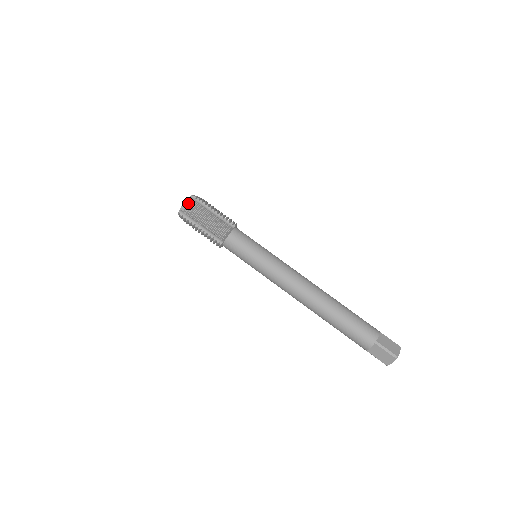
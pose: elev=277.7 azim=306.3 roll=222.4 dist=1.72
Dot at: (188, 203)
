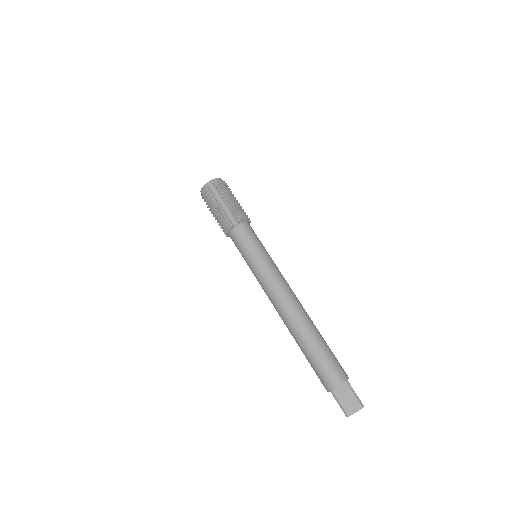
Dot at: (204, 190)
